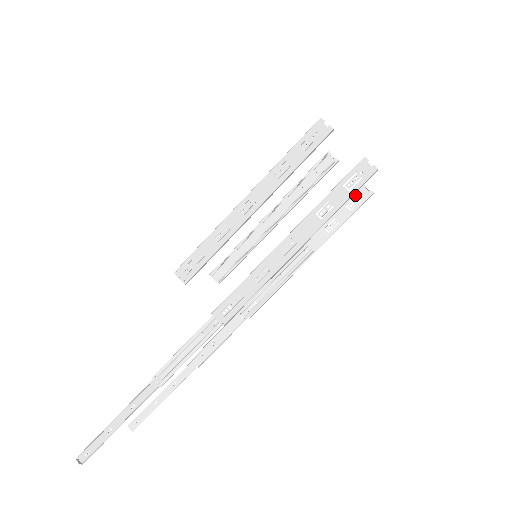
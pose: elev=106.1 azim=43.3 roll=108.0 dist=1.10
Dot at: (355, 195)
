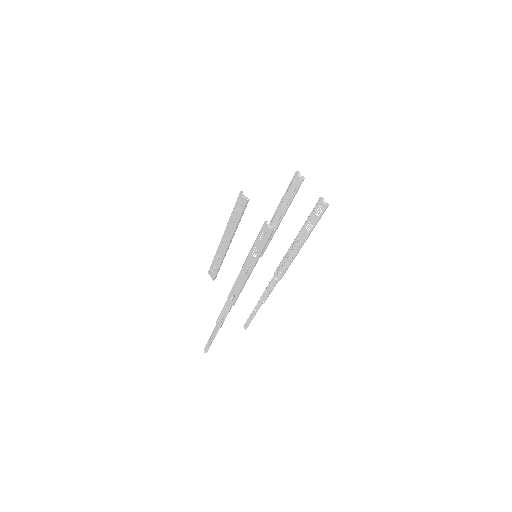
Dot at: (318, 205)
